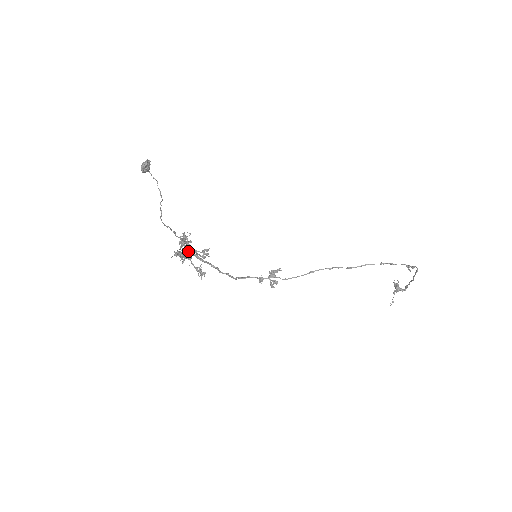
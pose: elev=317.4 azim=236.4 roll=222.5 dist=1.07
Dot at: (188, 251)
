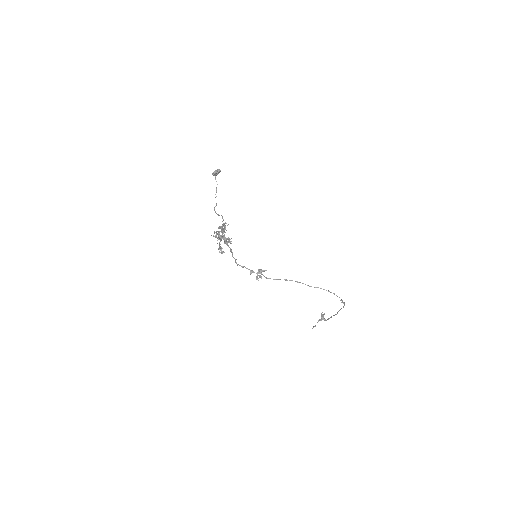
Dot at: (224, 235)
